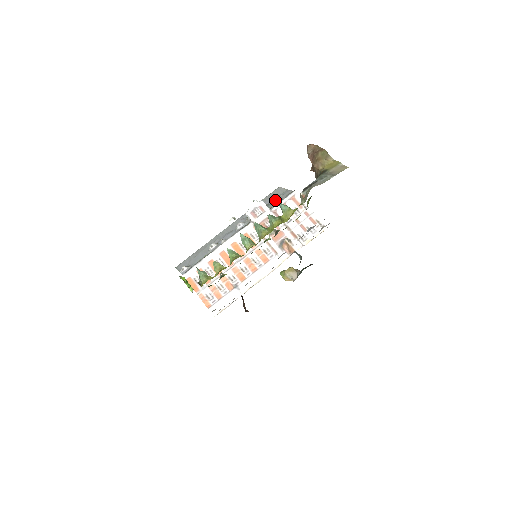
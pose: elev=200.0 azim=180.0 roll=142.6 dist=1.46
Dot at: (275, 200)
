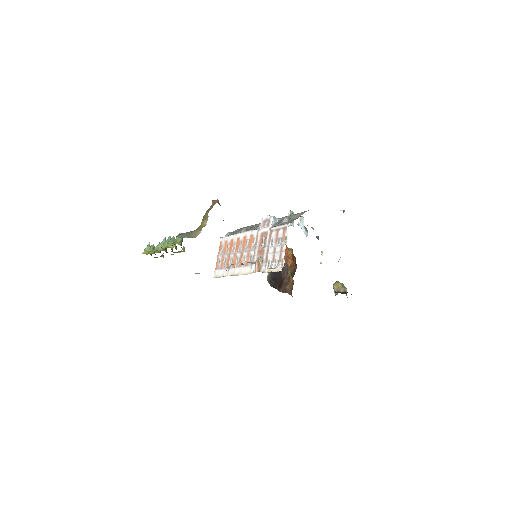
Dot at: (285, 221)
